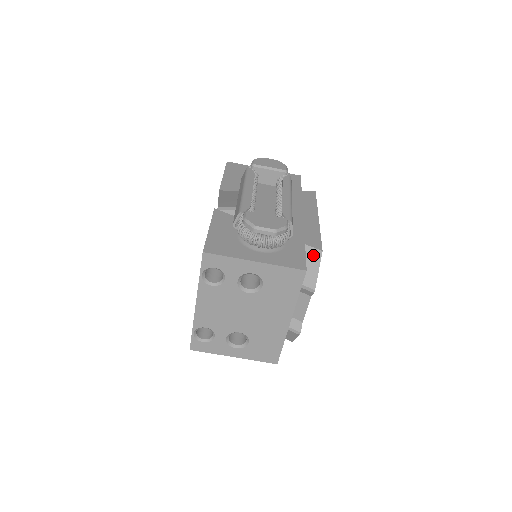
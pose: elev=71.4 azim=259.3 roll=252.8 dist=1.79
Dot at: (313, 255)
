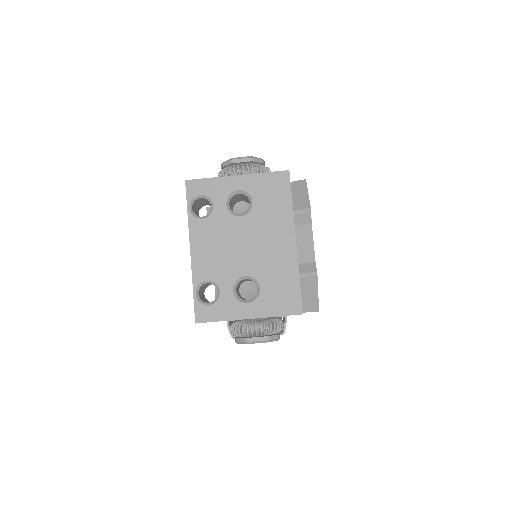
Dot at: (298, 186)
